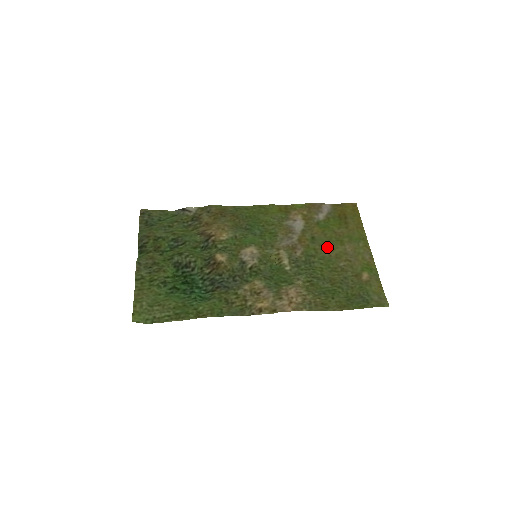
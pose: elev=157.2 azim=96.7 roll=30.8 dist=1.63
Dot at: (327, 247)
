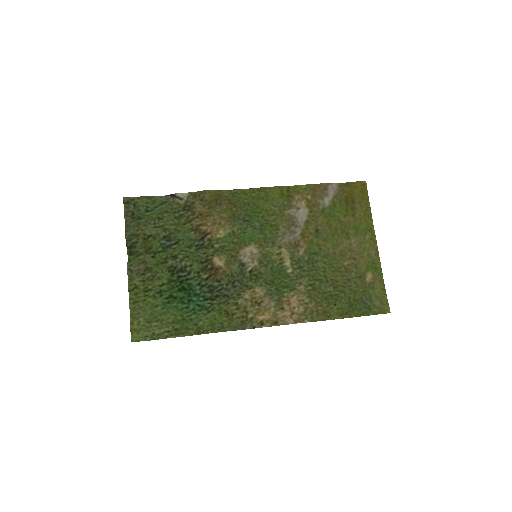
Dot at: (331, 242)
